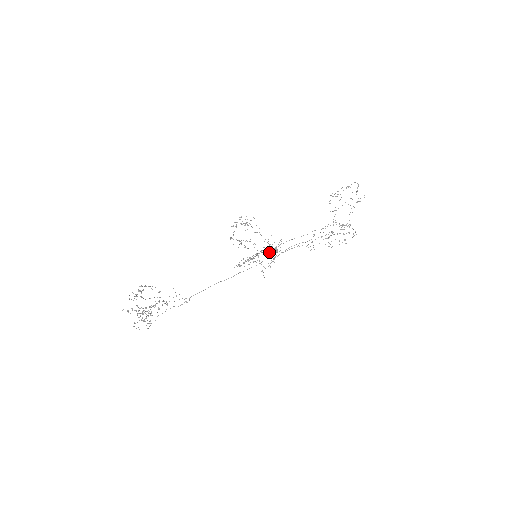
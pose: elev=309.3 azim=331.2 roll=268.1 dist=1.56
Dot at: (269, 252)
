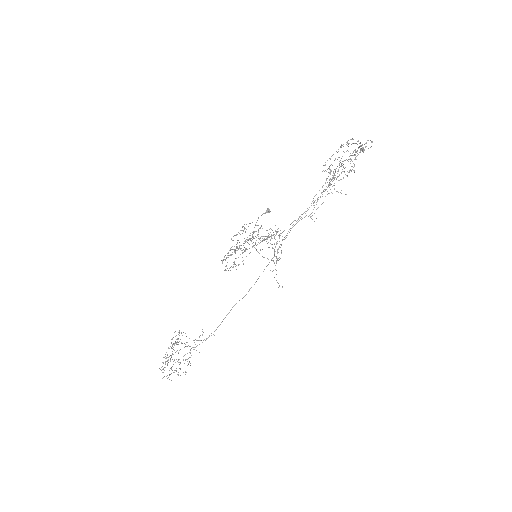
Dot at: (266, 238)
